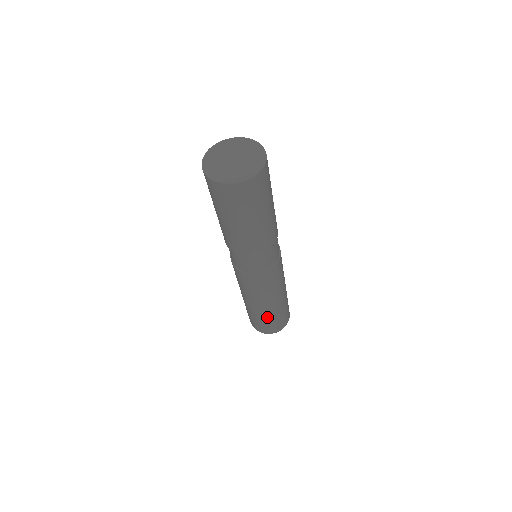
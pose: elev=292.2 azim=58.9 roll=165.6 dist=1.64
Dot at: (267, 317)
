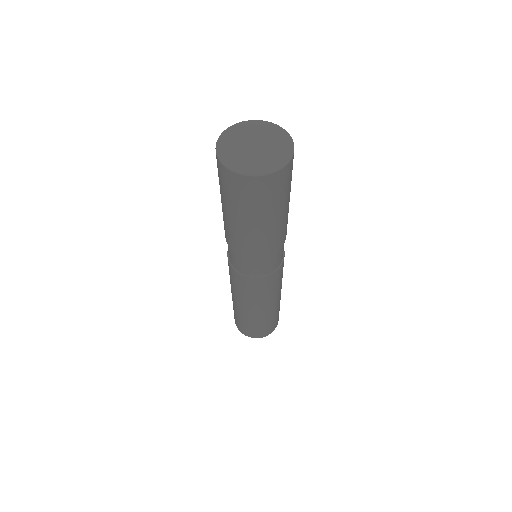
Dot at: (244, 318)
